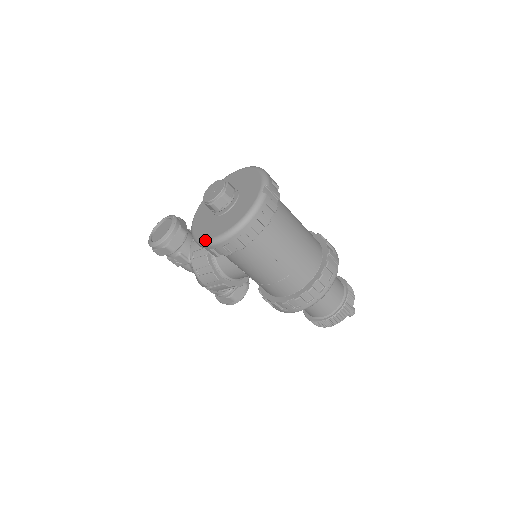
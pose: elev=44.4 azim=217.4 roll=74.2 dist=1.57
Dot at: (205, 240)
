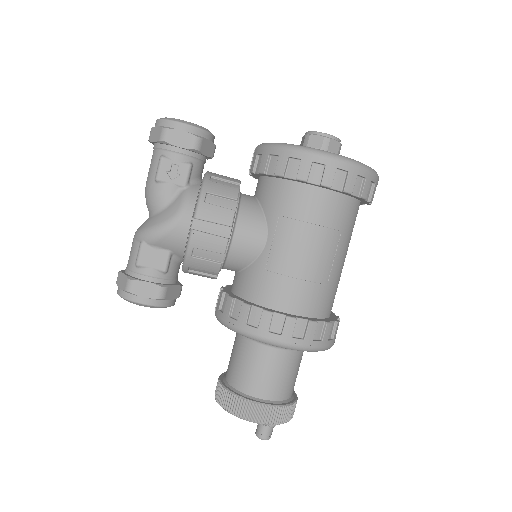
Dot at: occluded
